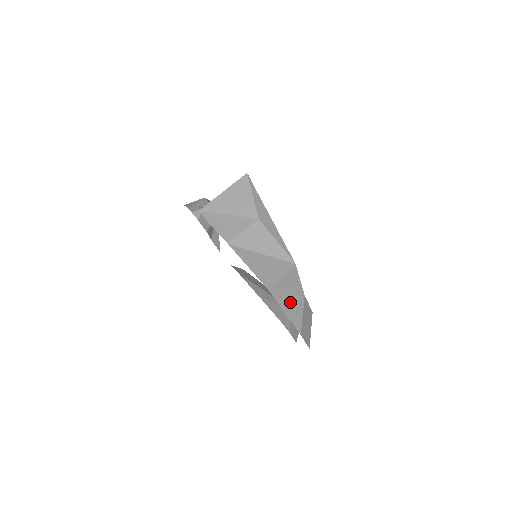
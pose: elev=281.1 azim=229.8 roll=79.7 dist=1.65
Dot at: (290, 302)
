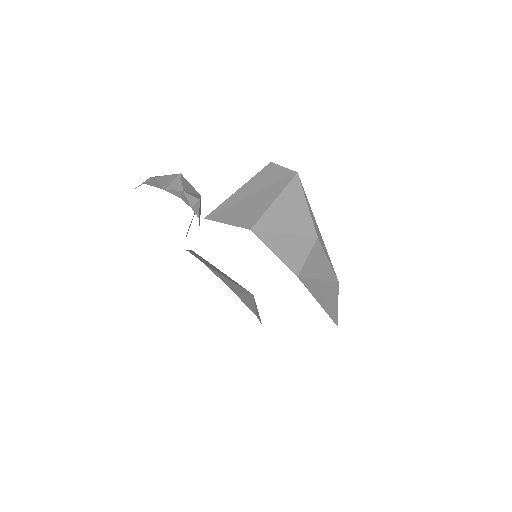
Dot at: occluded
